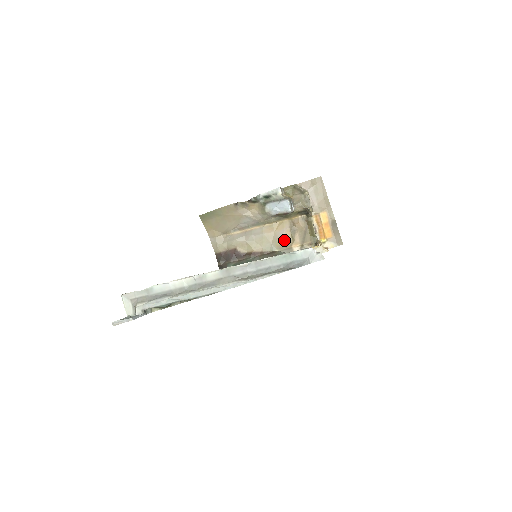
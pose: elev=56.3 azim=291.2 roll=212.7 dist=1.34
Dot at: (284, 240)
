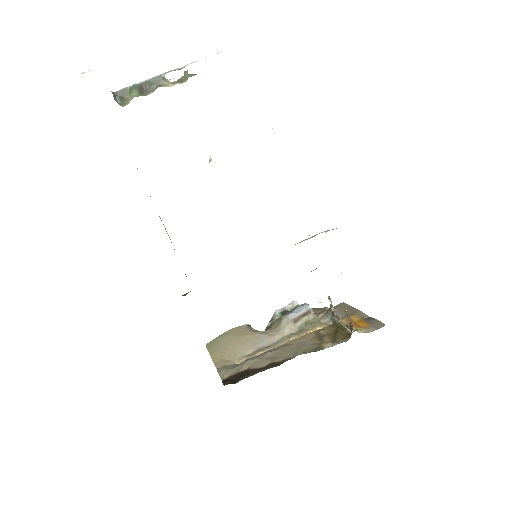
Dot at: (310, 344)
